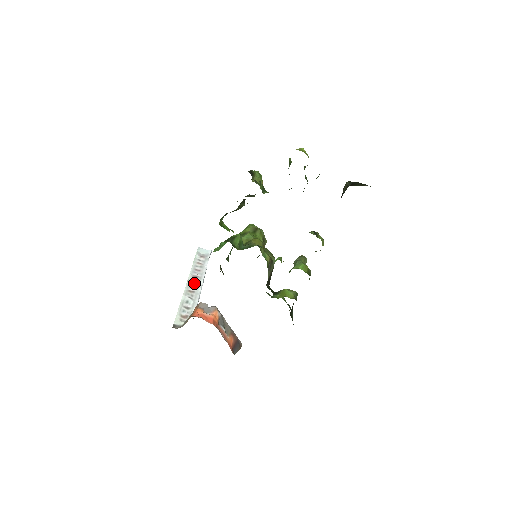
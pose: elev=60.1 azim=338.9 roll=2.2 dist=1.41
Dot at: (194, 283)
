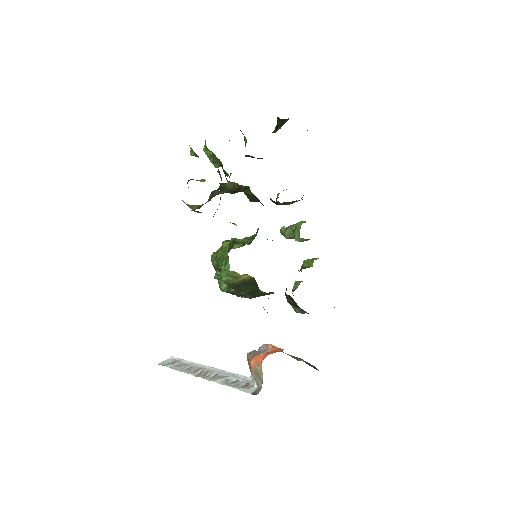
Dot at: (204, 373)
